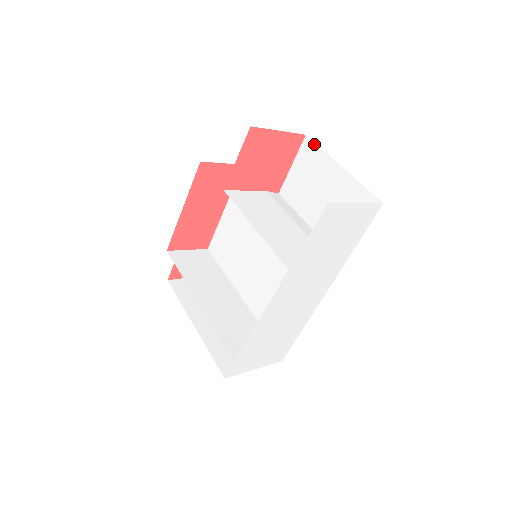
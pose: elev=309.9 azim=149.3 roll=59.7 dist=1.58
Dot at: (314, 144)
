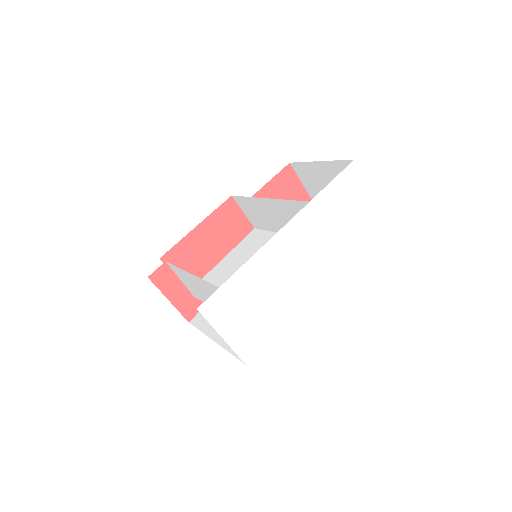
Dot at: occluded
